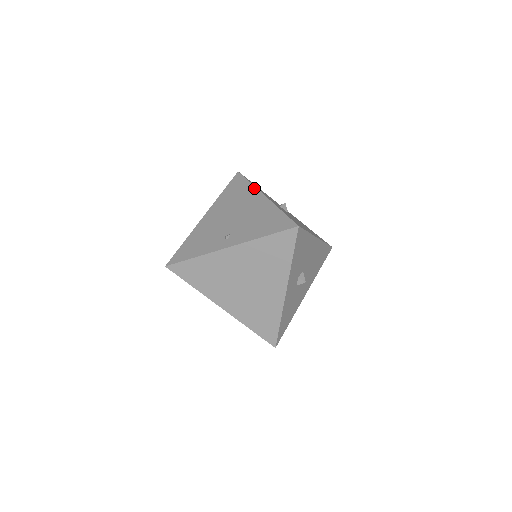
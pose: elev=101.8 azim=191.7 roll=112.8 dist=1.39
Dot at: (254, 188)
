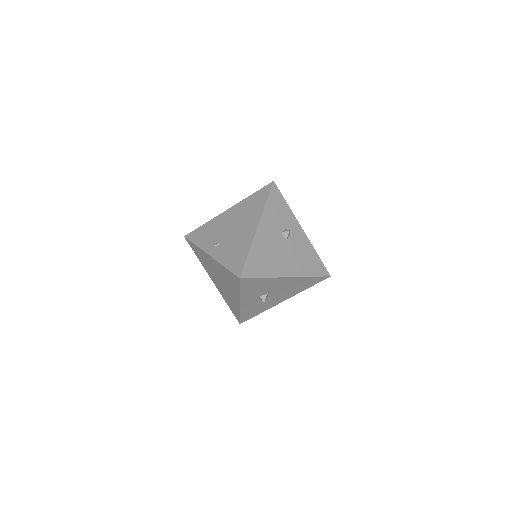
Dot at: (261, 212)
